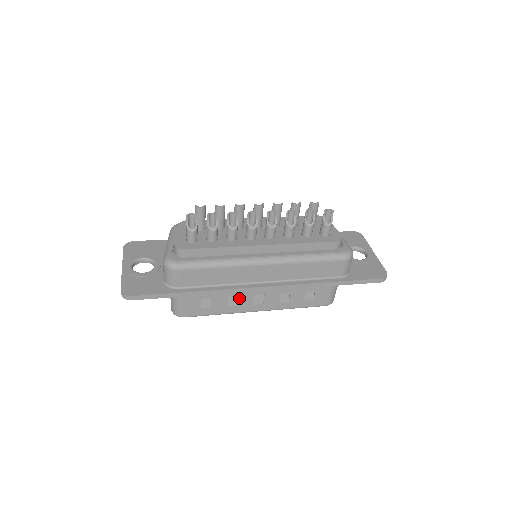
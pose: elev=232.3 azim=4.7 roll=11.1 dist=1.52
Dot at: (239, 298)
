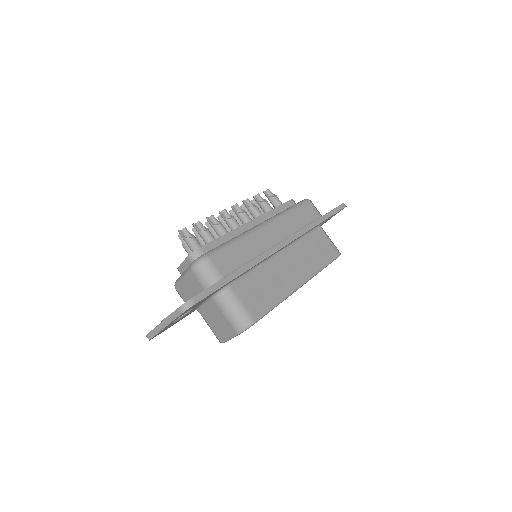
Dot at: (277, 275)
